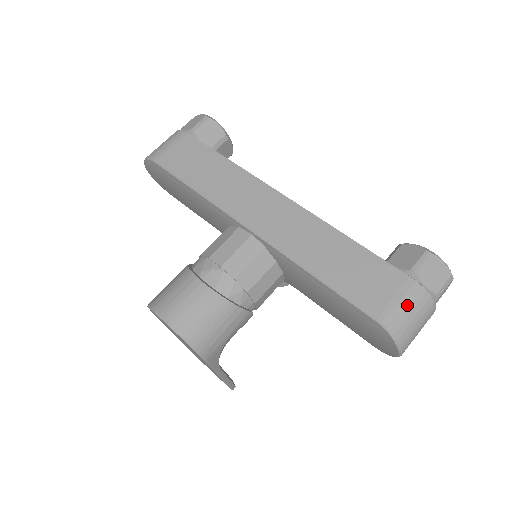
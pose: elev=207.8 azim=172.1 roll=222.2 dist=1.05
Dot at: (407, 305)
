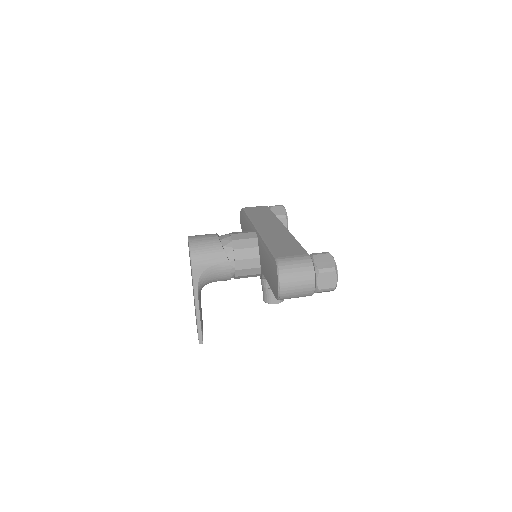
Dot at: (296, 260)
